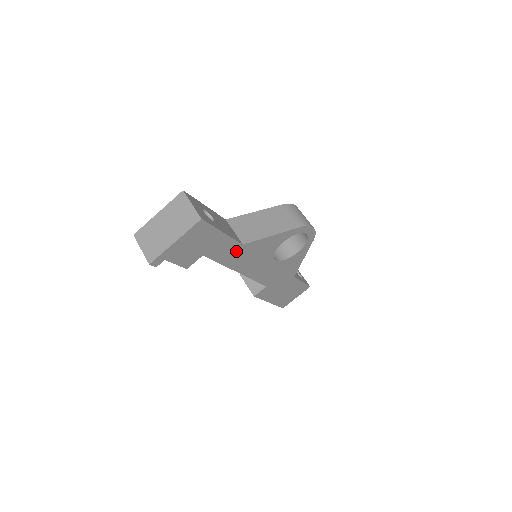
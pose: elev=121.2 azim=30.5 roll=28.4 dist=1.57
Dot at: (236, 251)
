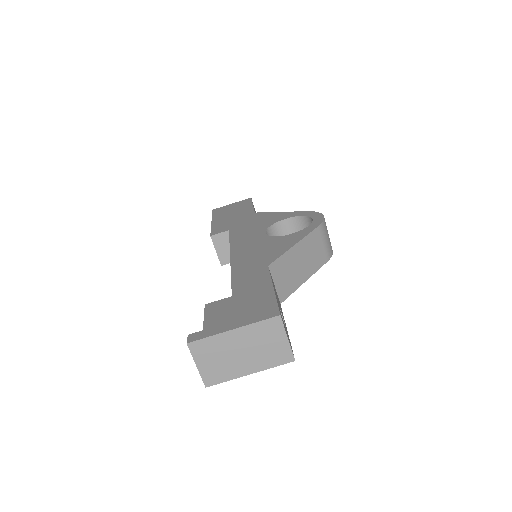
Dot at: occluded
